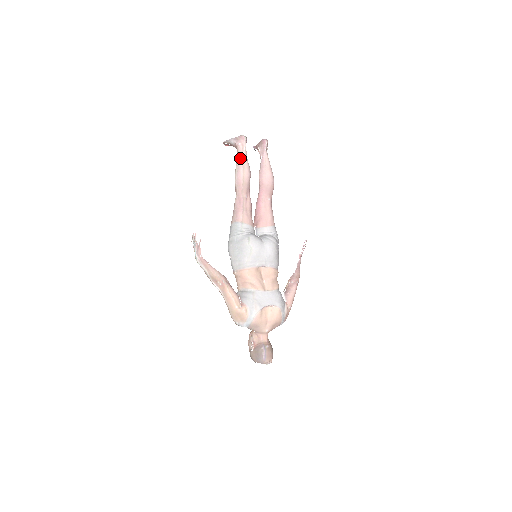
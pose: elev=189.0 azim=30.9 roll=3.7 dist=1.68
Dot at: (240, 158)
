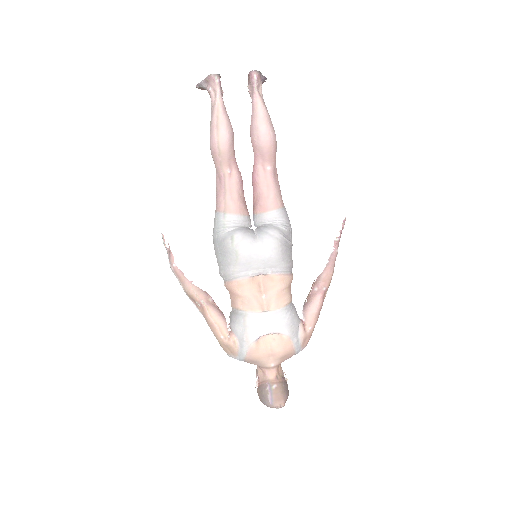
Dot at: (212, 112)
